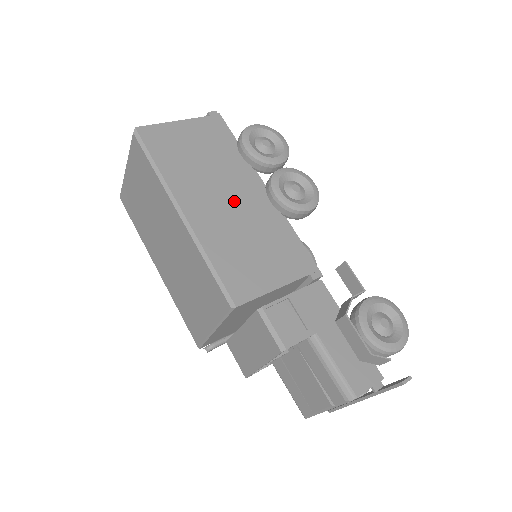
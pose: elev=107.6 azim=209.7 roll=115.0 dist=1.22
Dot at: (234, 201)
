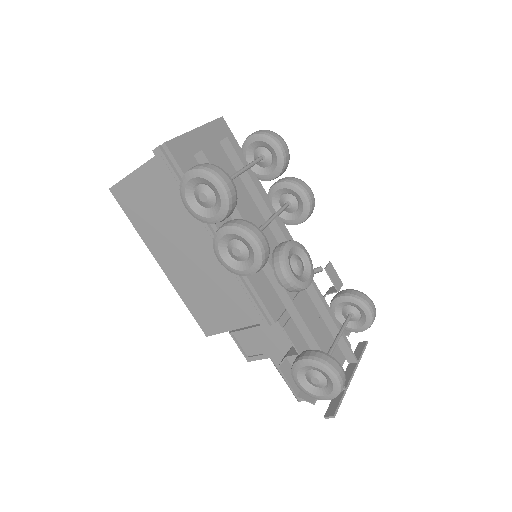
Dot at: (192, 256)
